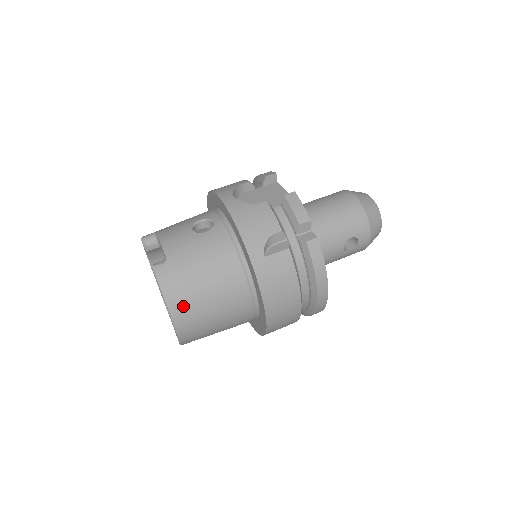
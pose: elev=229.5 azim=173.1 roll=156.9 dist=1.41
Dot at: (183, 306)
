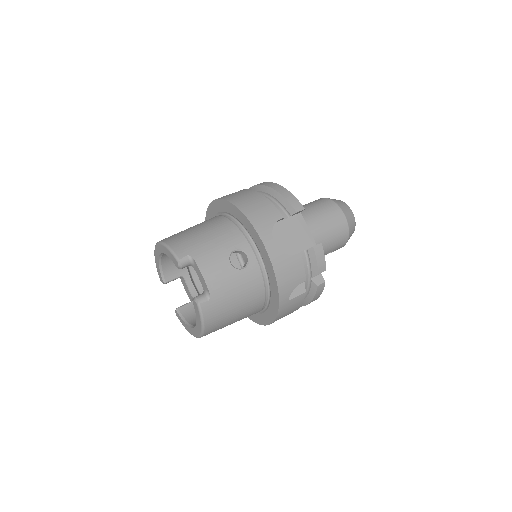
Dot at: (214, 328)
